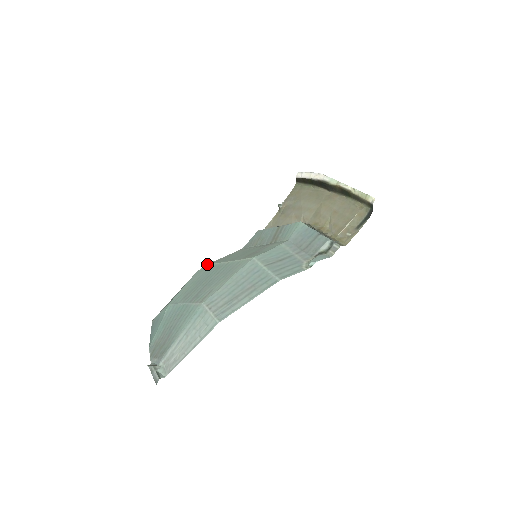
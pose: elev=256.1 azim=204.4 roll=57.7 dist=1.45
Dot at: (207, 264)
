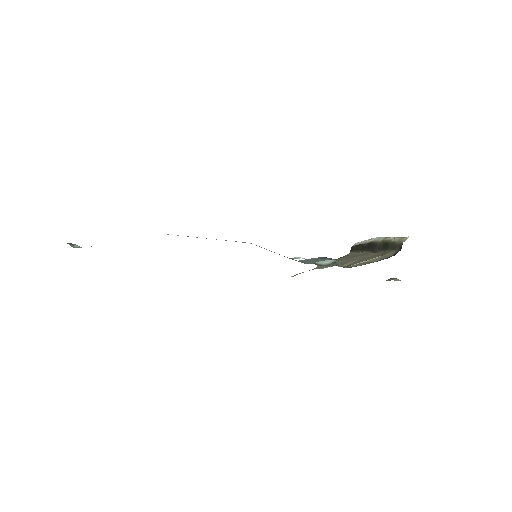
Dot at: occluded
